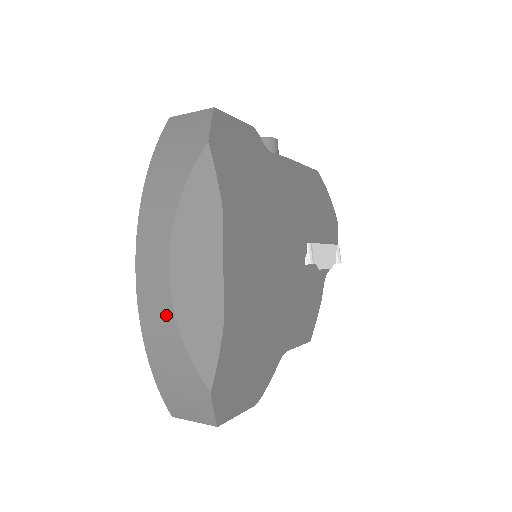
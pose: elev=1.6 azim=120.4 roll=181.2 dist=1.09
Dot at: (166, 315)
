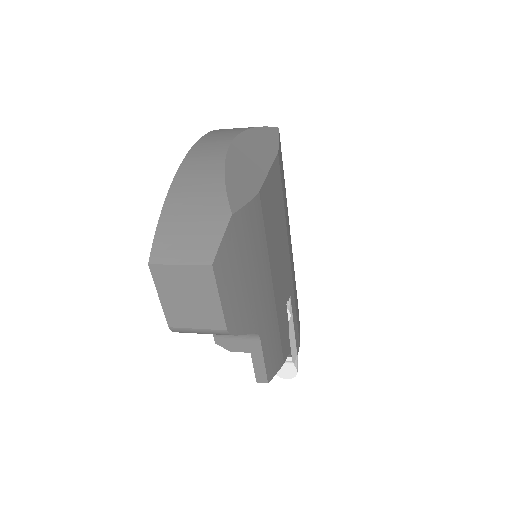
Dot at: (215, 159)
